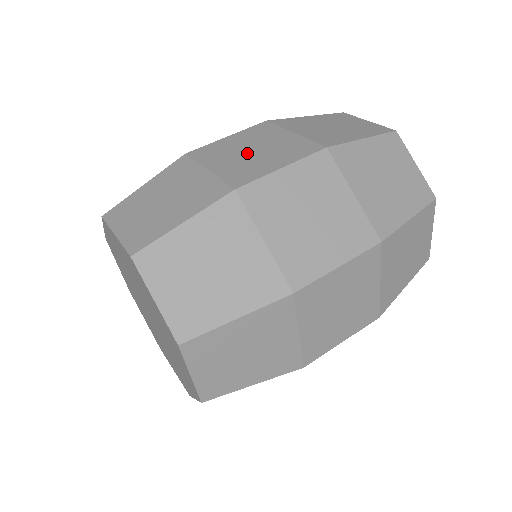
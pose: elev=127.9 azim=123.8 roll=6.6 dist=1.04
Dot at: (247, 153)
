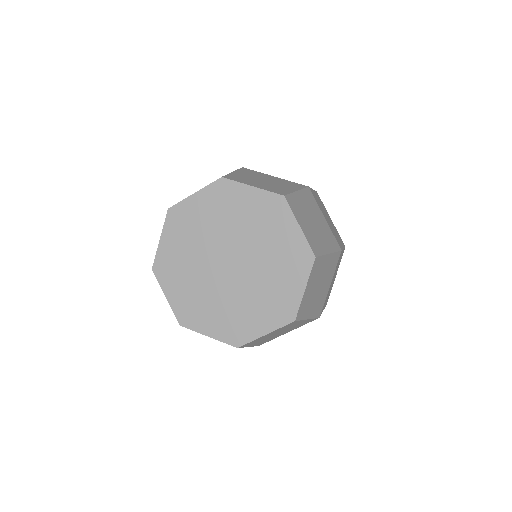
Dot at: occluded
